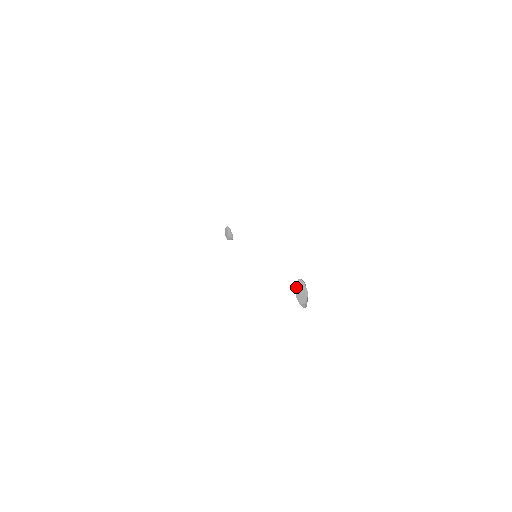
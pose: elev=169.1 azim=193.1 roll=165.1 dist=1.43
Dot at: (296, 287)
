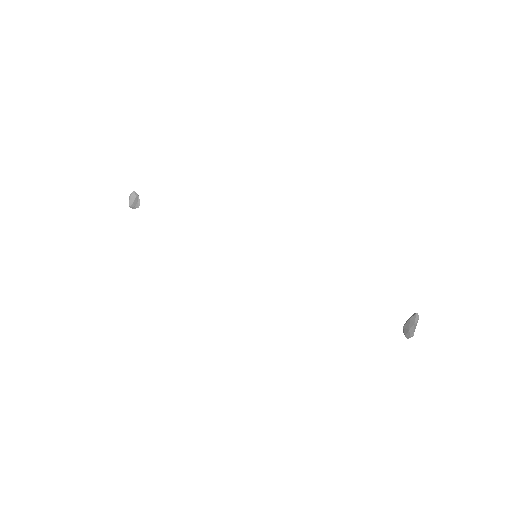
Dot at: (415, 321)
